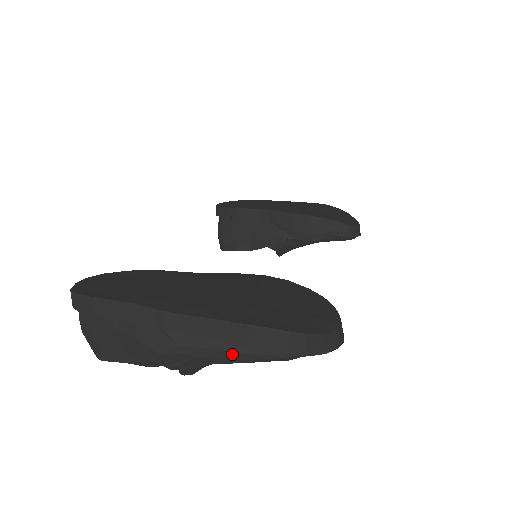
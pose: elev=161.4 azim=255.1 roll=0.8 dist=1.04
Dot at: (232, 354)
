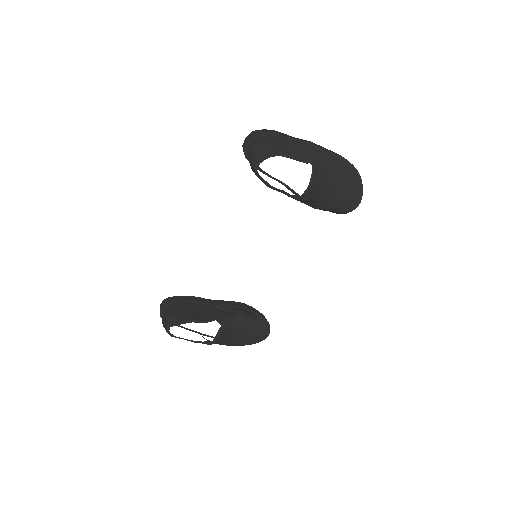
Dot at: (341, 160)
